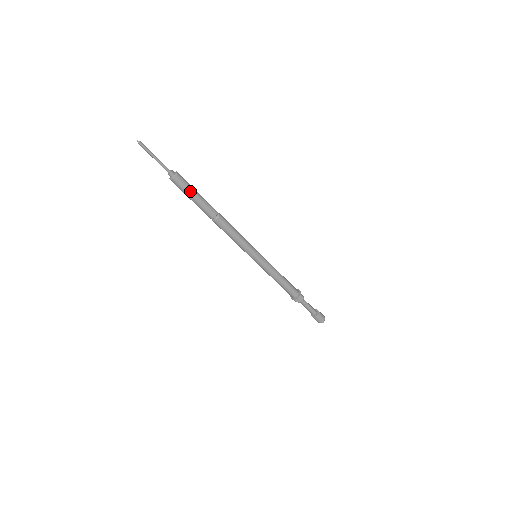
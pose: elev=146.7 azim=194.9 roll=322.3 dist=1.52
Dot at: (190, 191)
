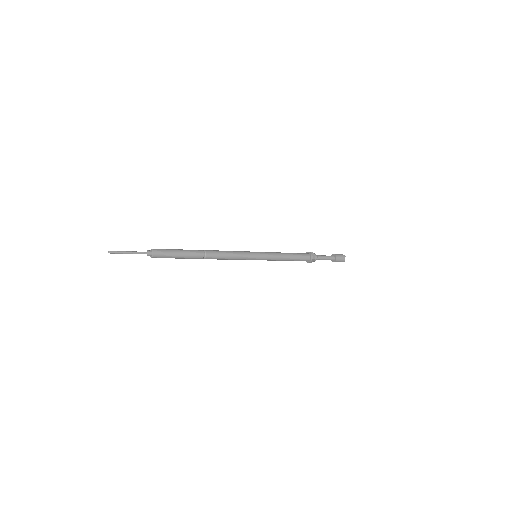
Dot at: (171, 257)
